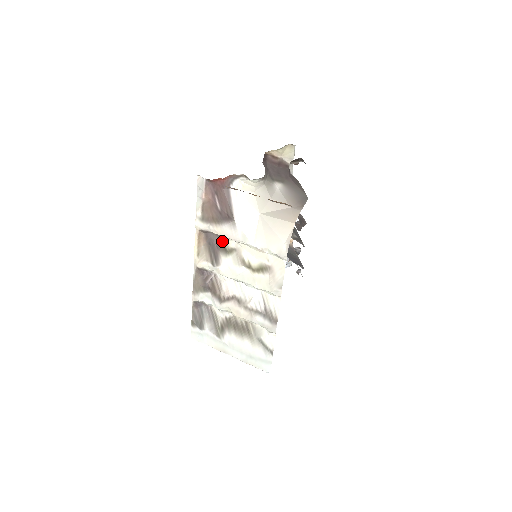
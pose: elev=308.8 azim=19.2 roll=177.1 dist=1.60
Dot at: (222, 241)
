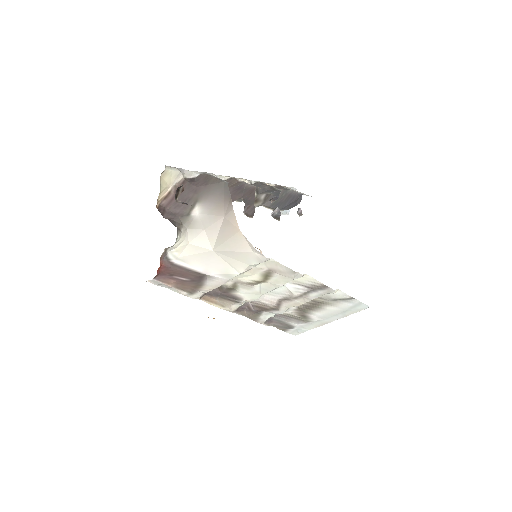
Dot at: (221, 287)
